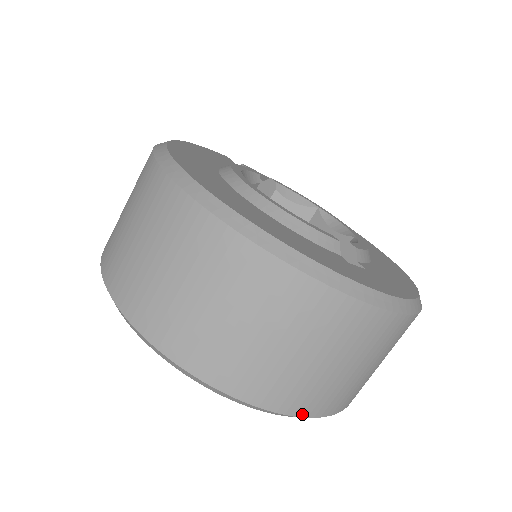
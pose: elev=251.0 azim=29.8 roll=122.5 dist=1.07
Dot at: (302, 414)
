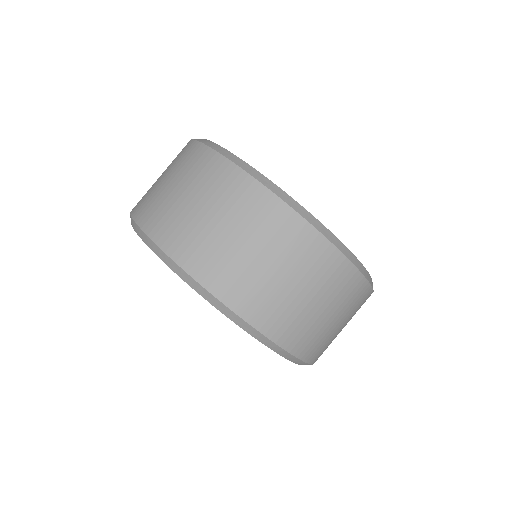
Dot at: (189, 271)
